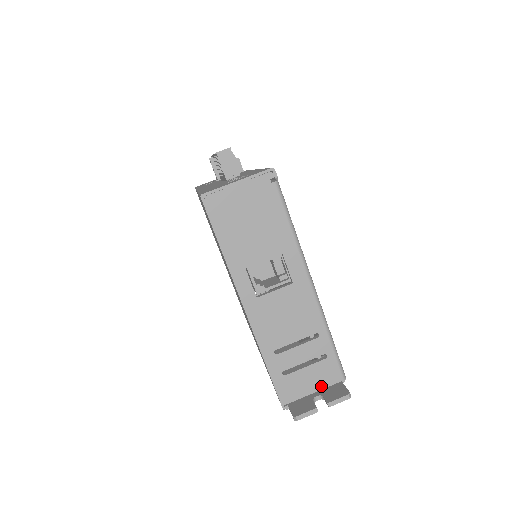
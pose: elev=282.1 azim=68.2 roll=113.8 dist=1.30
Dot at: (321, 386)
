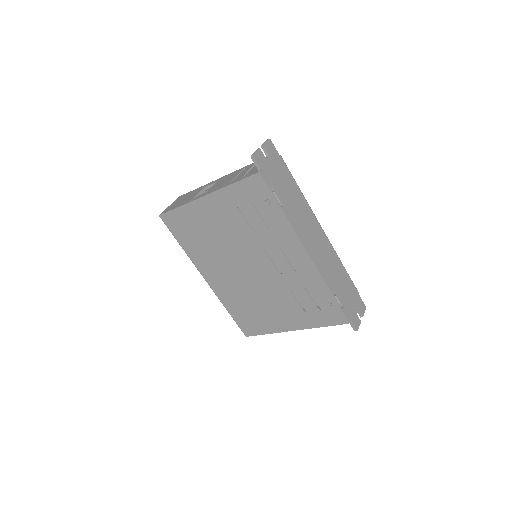
Dot at: occluded
